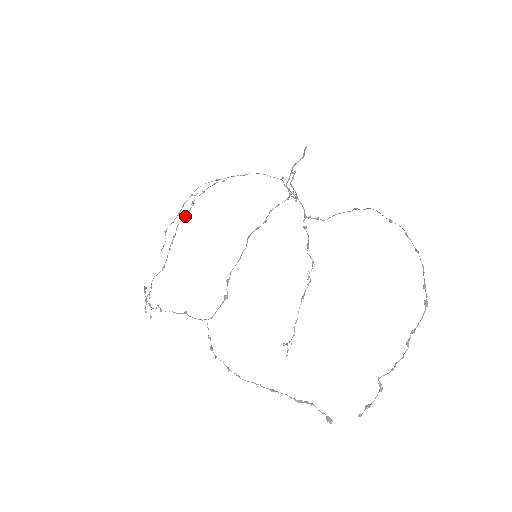
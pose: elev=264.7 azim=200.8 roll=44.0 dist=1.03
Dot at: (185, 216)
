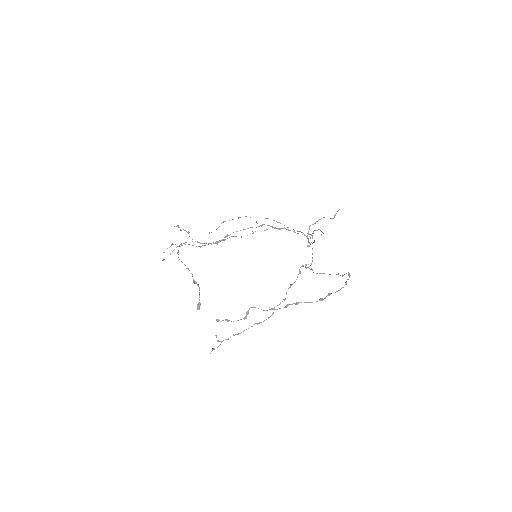
Dot at: (241, 236)
